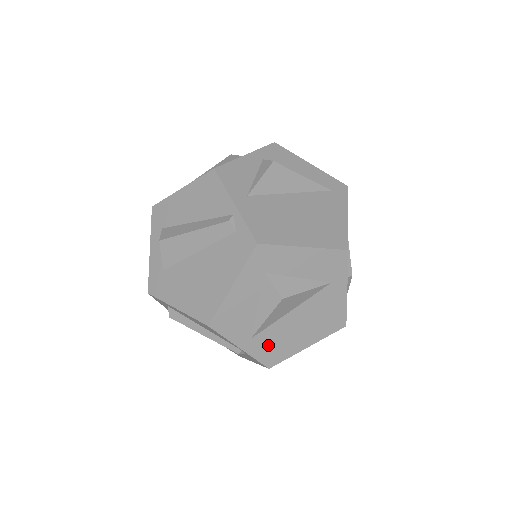
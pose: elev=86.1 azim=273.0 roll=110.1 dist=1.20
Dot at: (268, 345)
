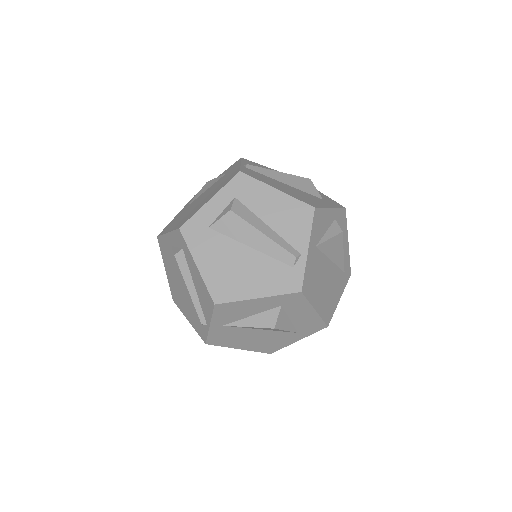
Dot at: (225, 334)
